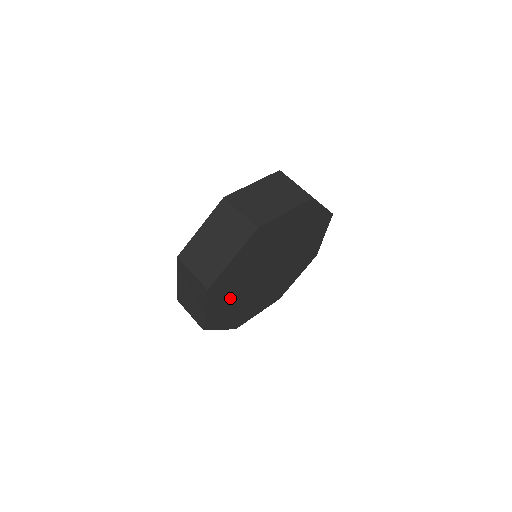
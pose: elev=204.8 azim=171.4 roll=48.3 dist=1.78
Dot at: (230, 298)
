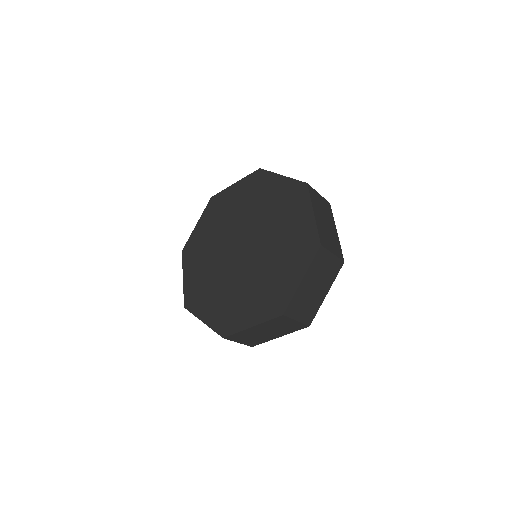
Dot at: occluded
